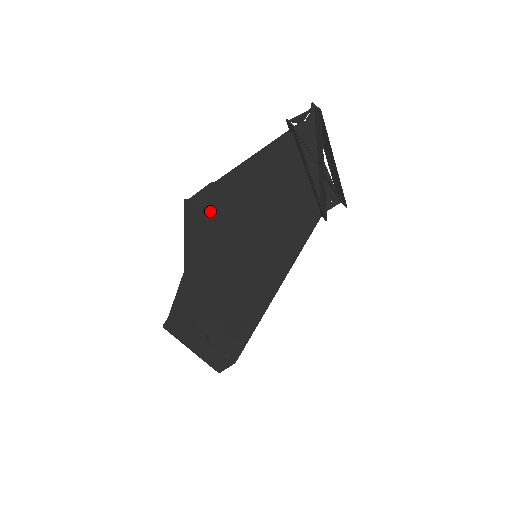
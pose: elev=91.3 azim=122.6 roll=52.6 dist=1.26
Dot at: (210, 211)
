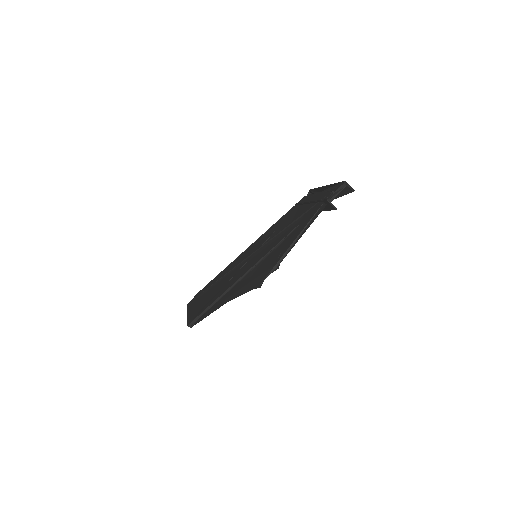
Dot at: occluded
